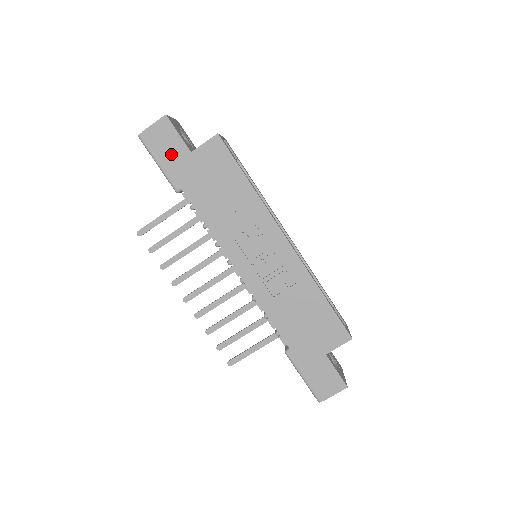
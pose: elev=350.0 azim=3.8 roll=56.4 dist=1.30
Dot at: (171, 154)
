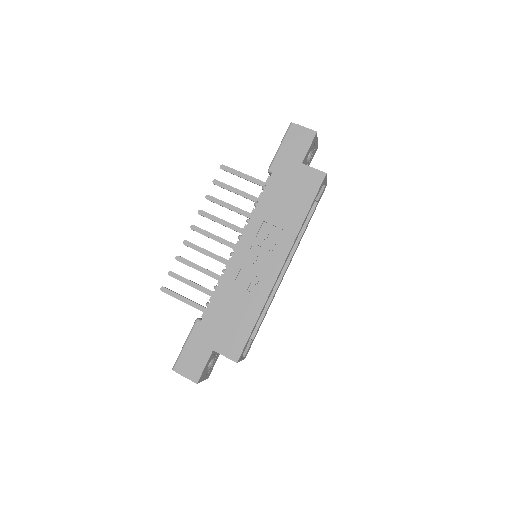
Dot at: (292, 151)
